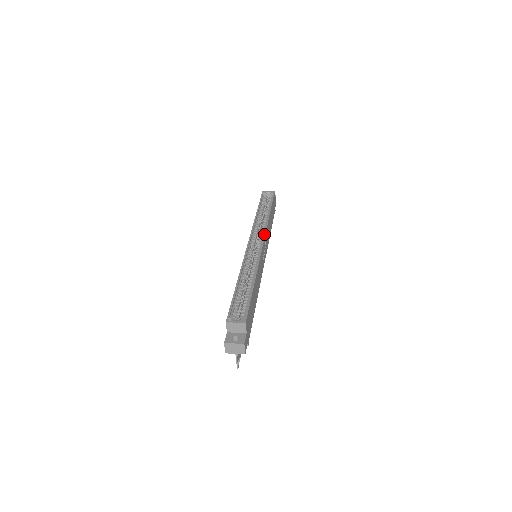
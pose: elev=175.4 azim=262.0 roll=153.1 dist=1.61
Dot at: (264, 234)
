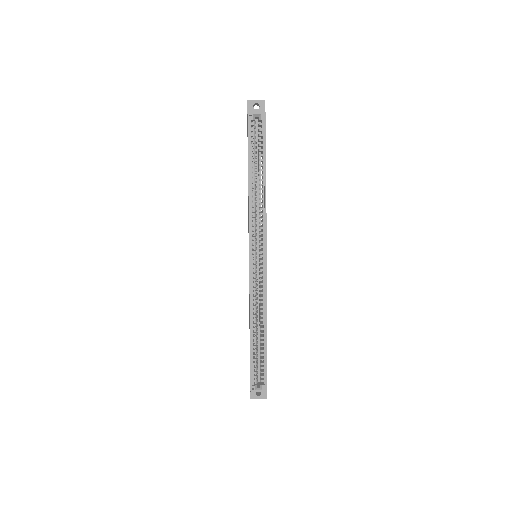
Dot at: (265, 243)
